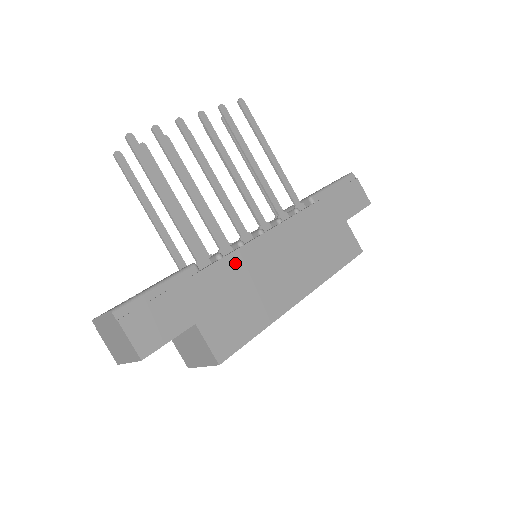
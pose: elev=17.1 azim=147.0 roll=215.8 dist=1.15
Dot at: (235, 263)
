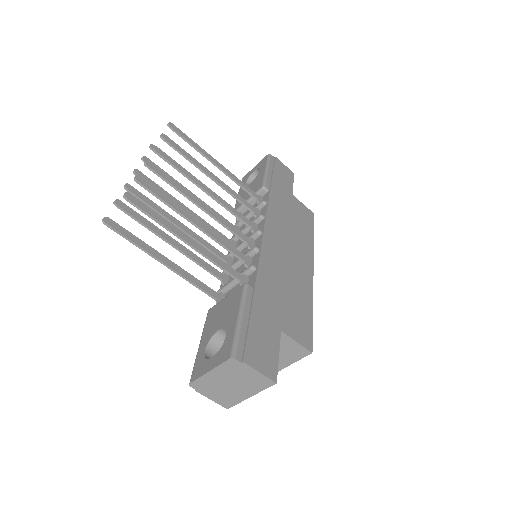
Dot at: (266, 267)
